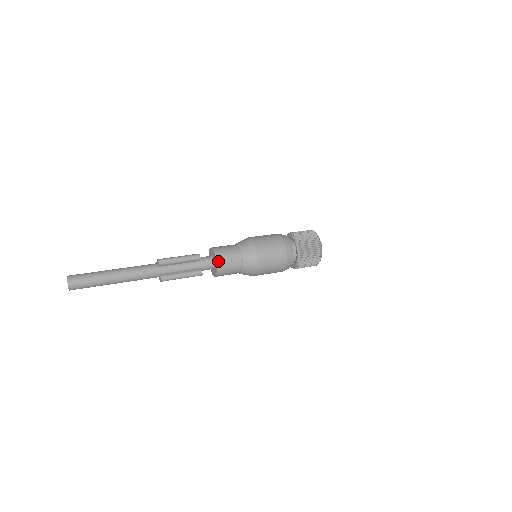
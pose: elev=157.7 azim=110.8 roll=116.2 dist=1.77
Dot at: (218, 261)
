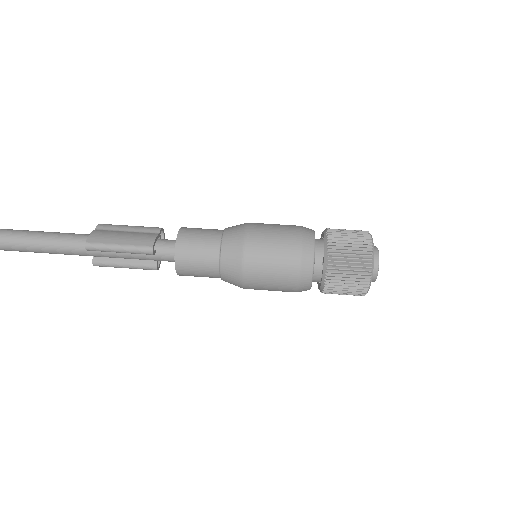
Dot at: (179, 268)
